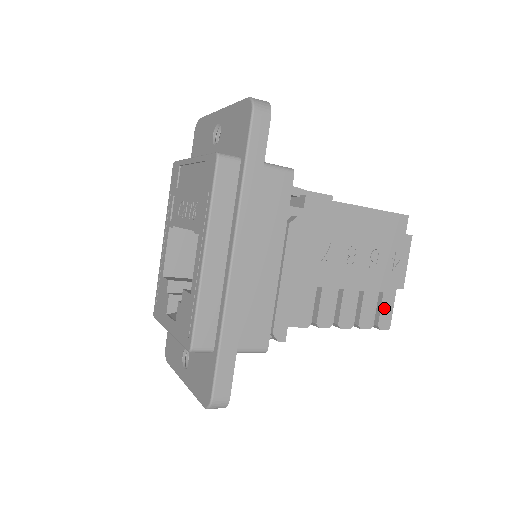
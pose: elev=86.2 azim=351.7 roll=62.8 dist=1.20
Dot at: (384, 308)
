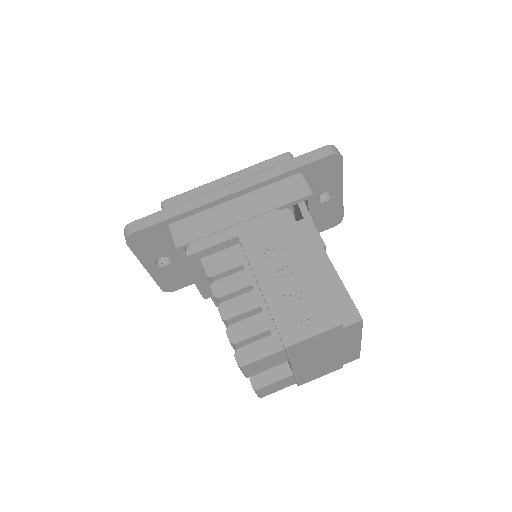
Dot at: (258, 346)
